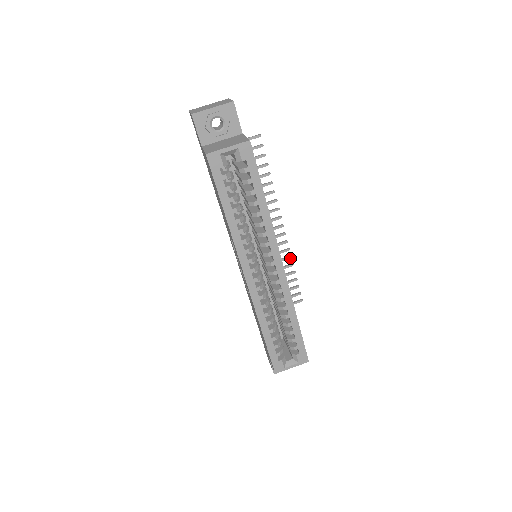
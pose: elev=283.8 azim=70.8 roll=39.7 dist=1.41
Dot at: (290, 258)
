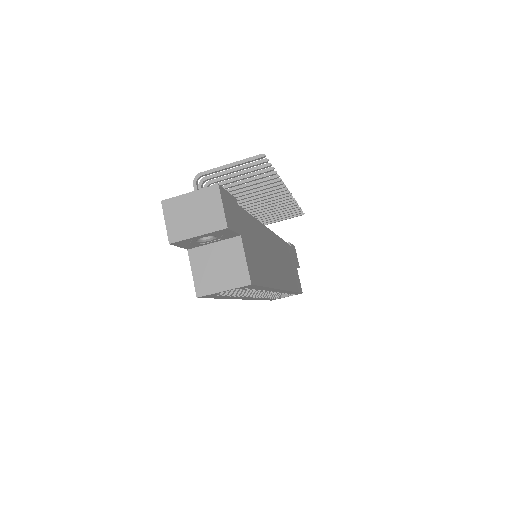
Dot at: occluded
